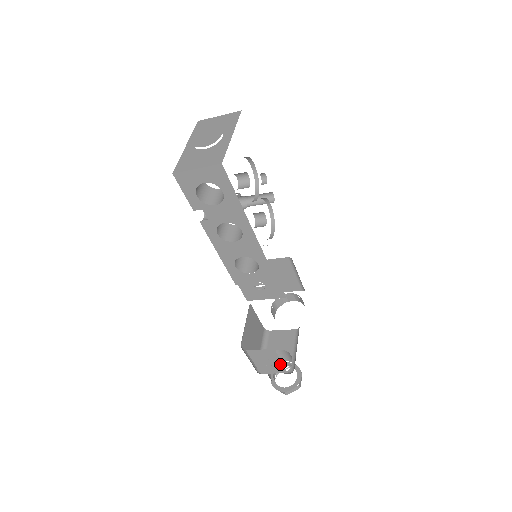
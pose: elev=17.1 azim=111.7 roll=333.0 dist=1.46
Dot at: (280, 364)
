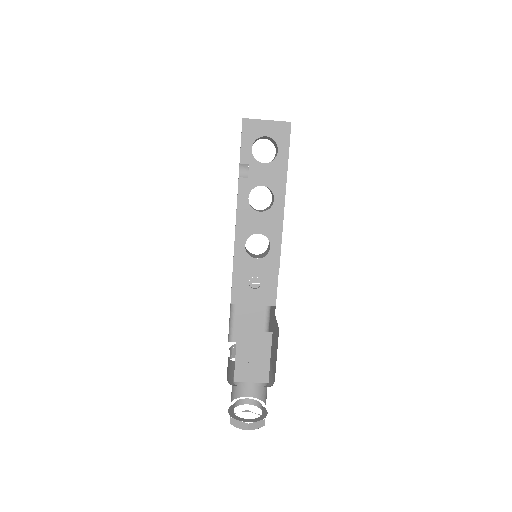
Dot at: (266, 363)
